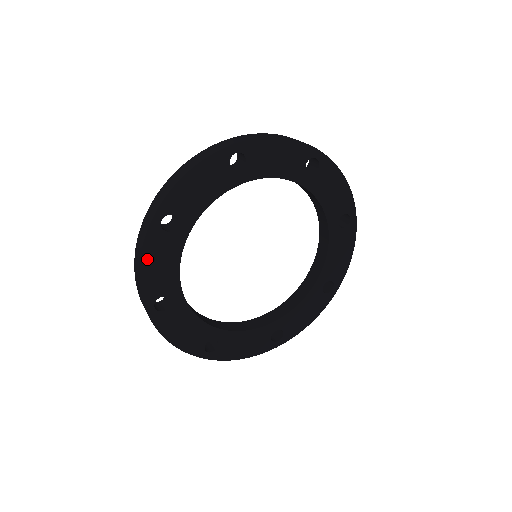
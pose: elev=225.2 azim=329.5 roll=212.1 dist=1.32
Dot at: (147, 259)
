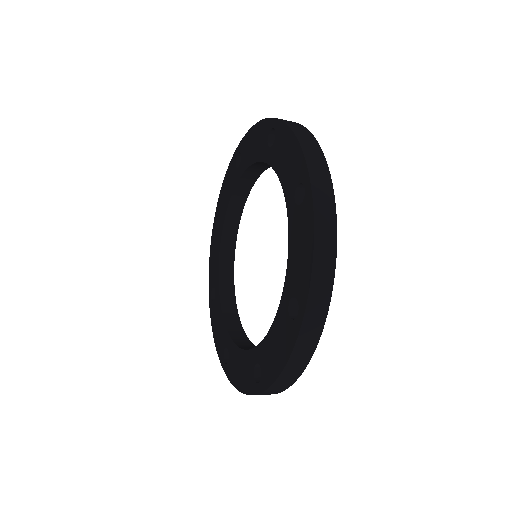
Dot at: occluded
